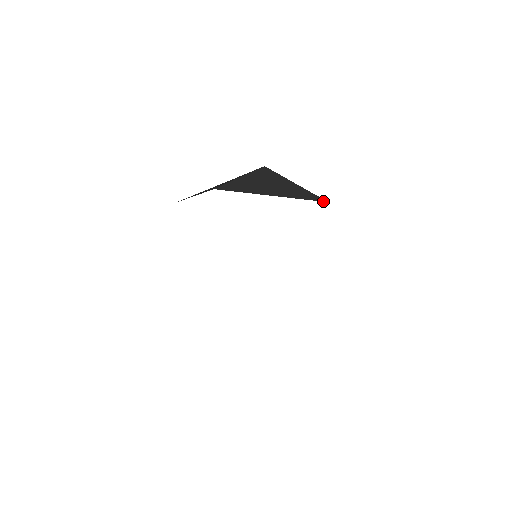
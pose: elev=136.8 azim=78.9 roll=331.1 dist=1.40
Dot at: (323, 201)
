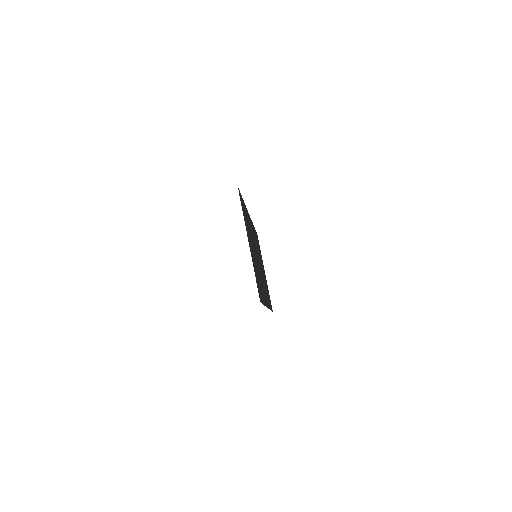
Dot at: occluded
